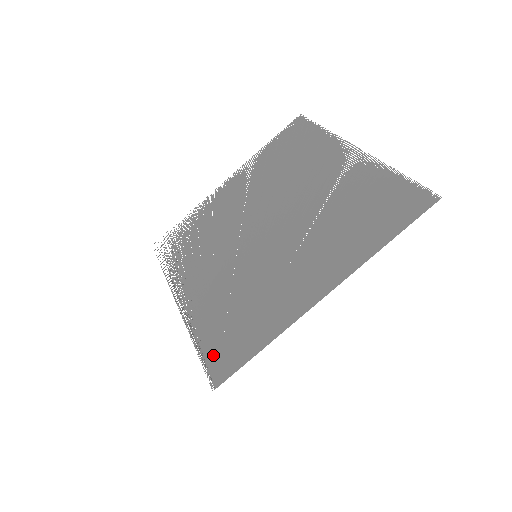
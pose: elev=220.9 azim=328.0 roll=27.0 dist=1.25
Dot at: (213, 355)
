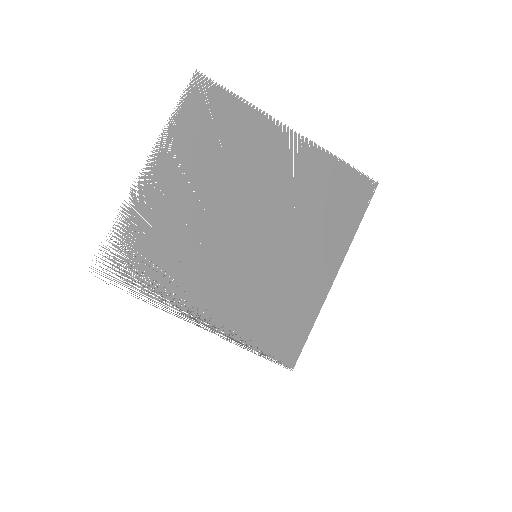
Dot at: (274, 349)
